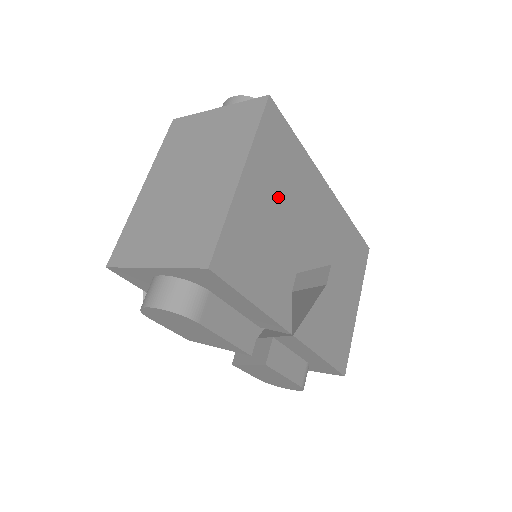
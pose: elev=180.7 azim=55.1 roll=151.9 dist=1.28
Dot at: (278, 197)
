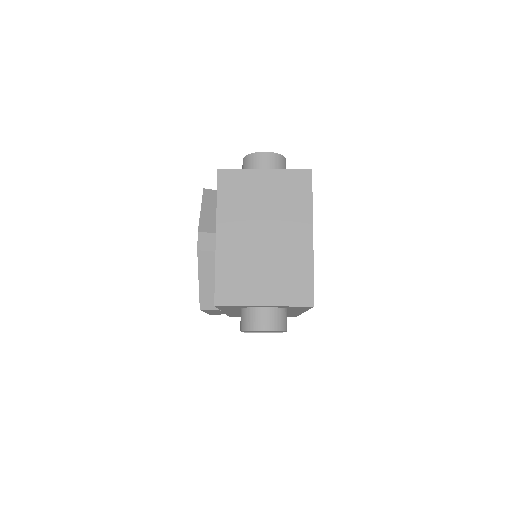
Dot at: occluded
